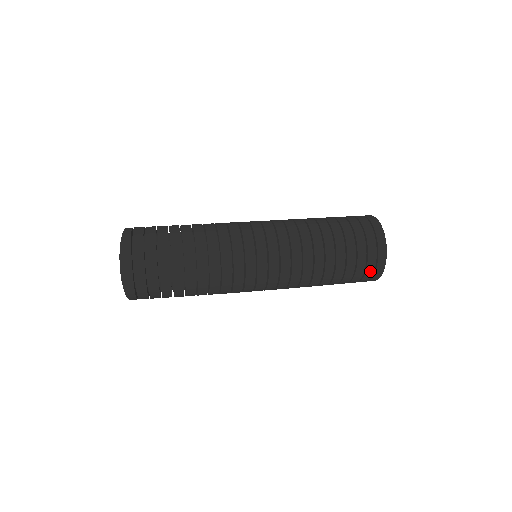
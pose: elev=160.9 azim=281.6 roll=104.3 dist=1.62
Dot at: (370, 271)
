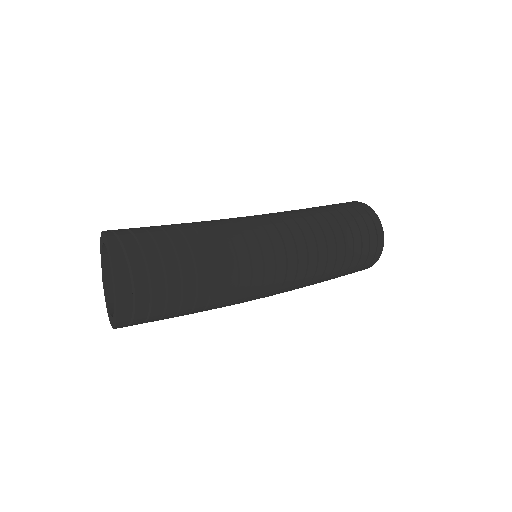
Dot at: (364, 267)
